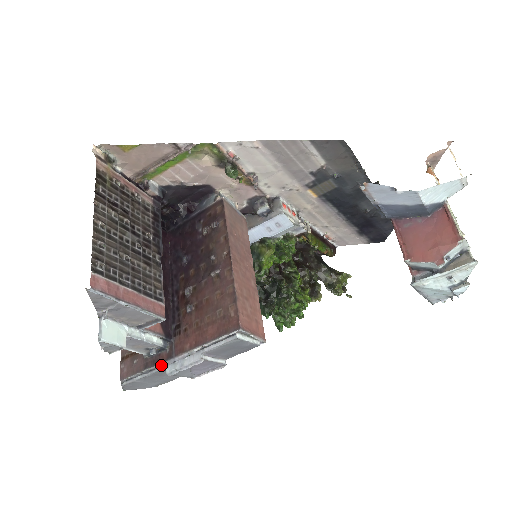
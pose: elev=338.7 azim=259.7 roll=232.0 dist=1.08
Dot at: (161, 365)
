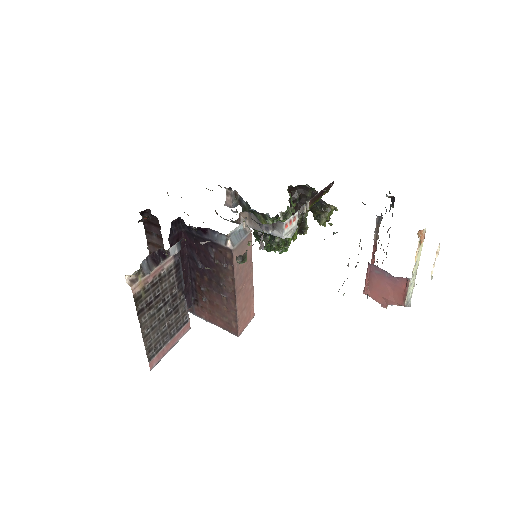
Dot at: occluded
